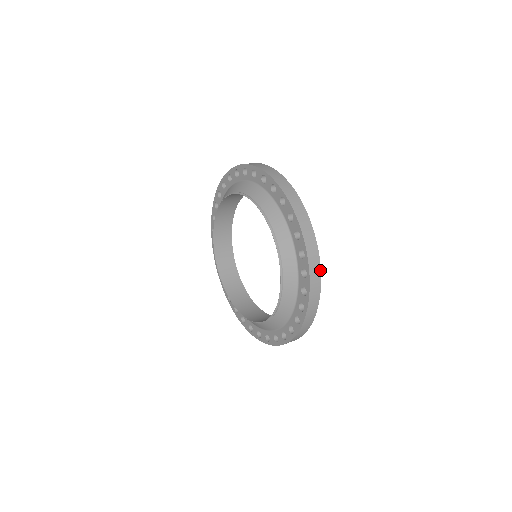
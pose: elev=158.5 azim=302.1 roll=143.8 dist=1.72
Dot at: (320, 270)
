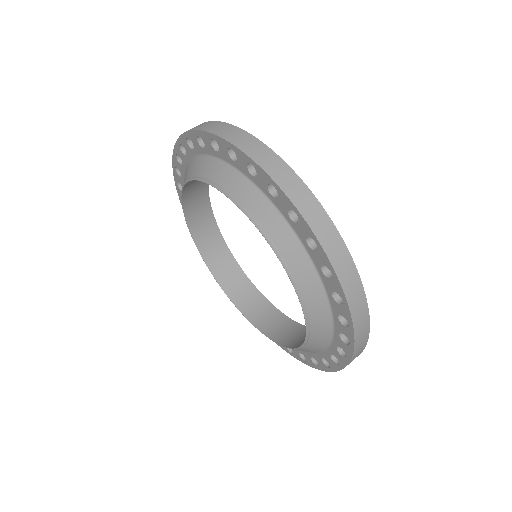
Dot at: occluded
